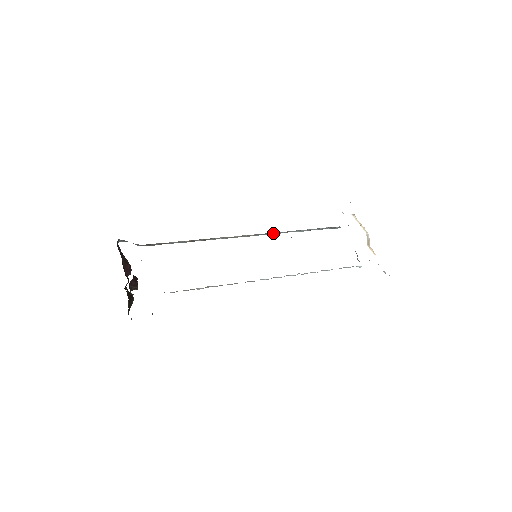
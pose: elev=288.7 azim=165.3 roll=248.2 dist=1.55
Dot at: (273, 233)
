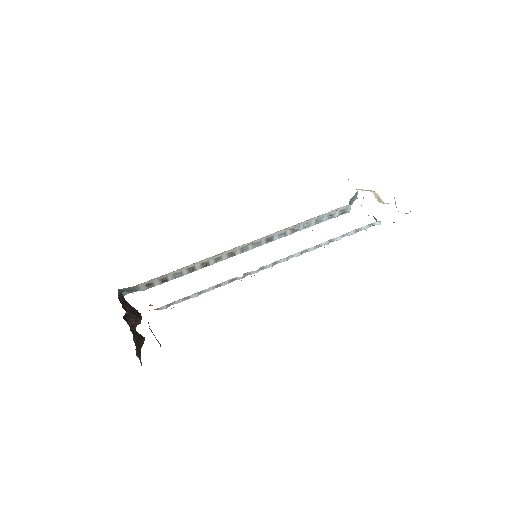
Dot at: (277, 237)
